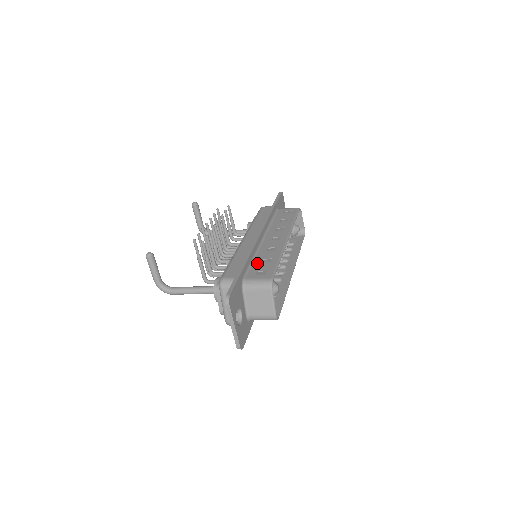
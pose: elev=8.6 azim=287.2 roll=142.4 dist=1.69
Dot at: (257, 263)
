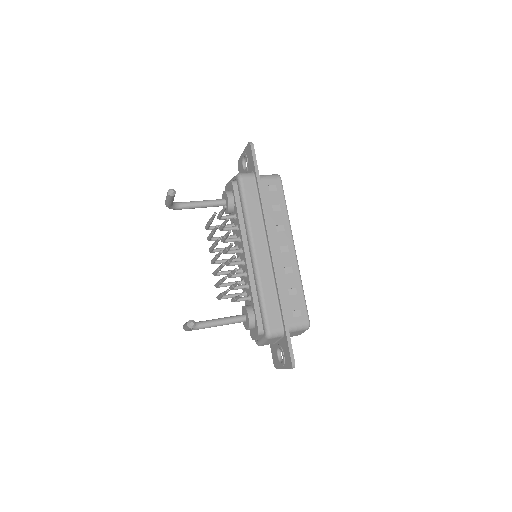
Dot at: (286, 298)
